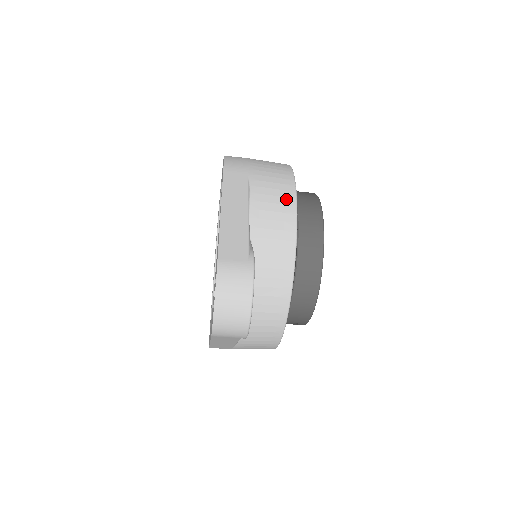
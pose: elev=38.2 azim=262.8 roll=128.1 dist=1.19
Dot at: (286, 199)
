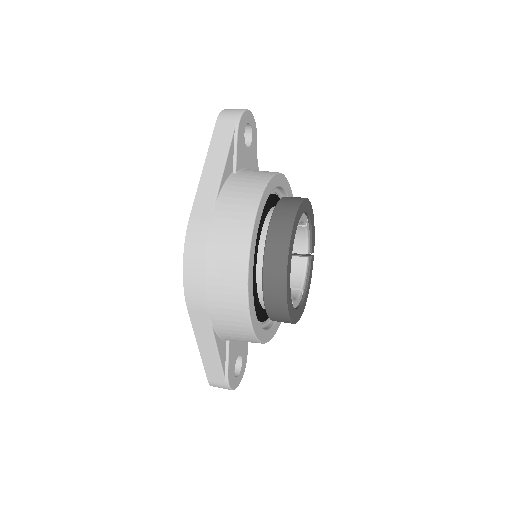
Dot at: (245, 333)
